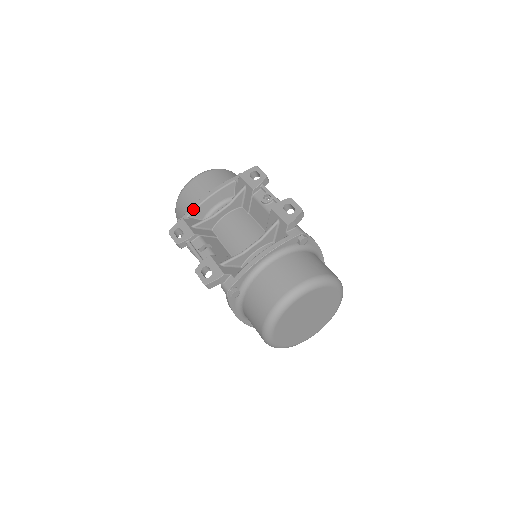
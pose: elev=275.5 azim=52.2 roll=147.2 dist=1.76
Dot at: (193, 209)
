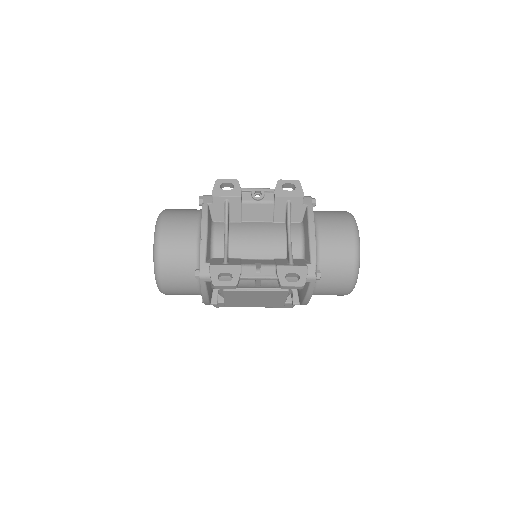
Dot at: (205, 252)
